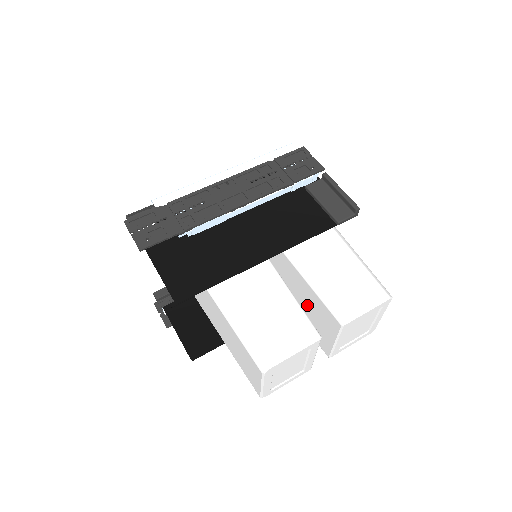
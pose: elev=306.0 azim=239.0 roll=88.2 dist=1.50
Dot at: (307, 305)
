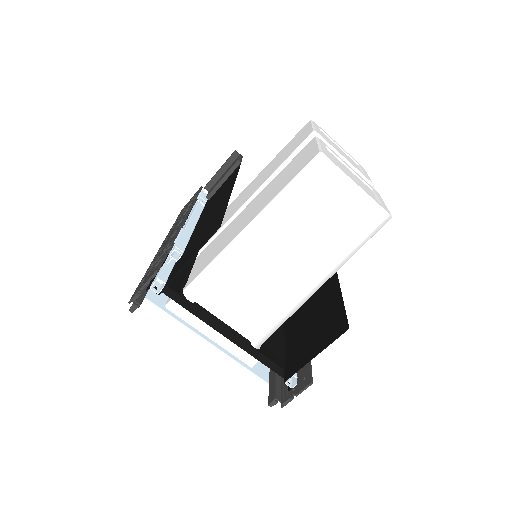
Dot at: occluded
